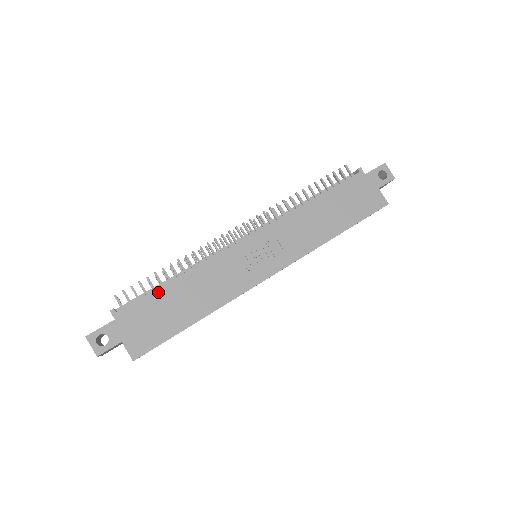
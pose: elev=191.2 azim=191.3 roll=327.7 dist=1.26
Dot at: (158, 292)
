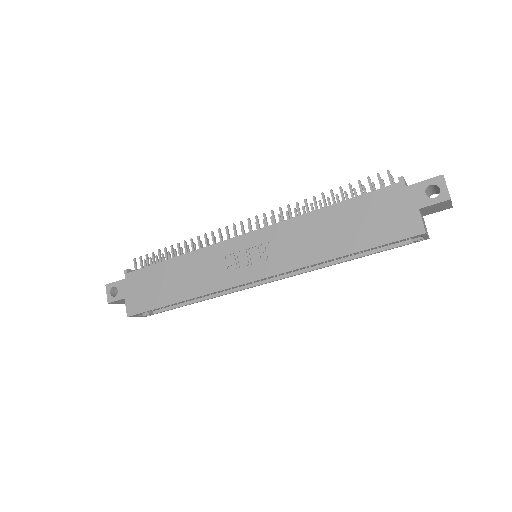
Dot at: (158, 266)
